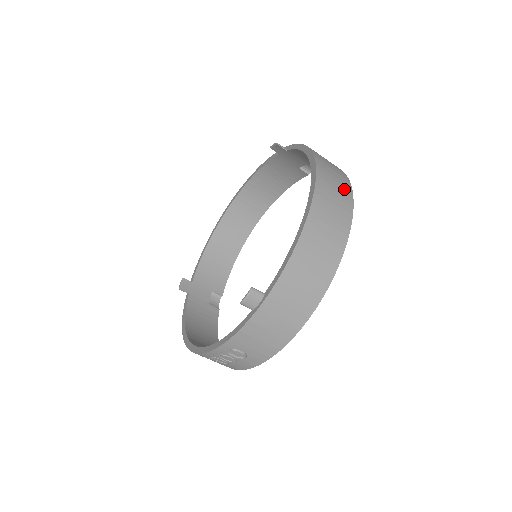
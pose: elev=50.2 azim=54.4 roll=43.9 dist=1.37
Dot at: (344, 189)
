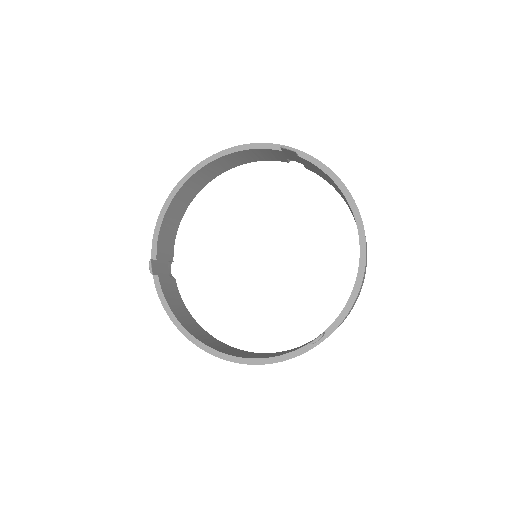
Dot at: occluded
